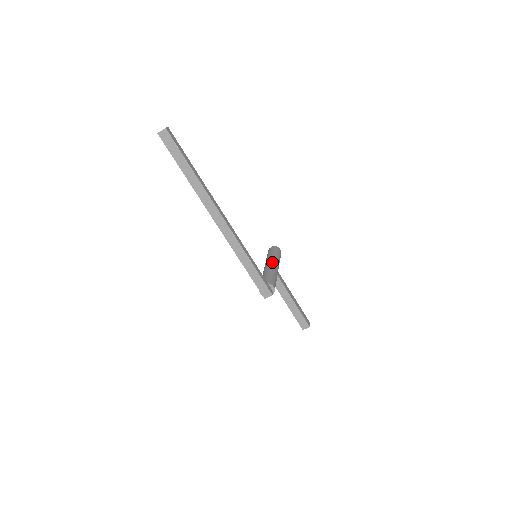
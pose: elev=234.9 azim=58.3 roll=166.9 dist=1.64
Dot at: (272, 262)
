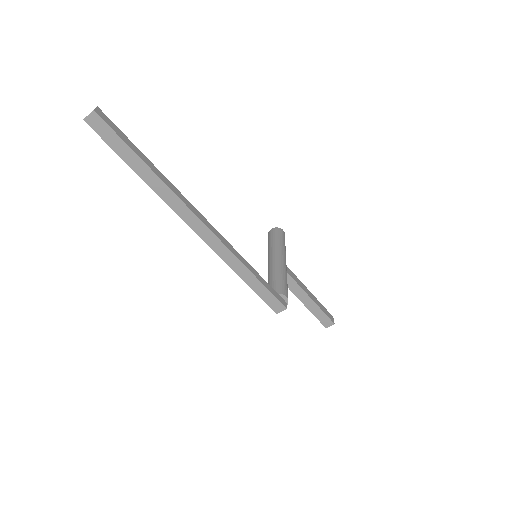
Dot at: (277, 255)
